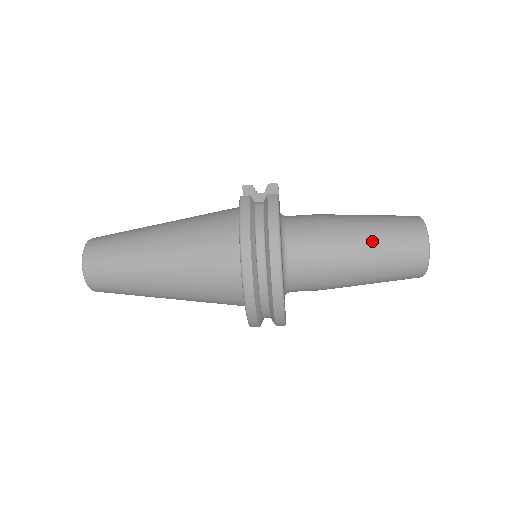
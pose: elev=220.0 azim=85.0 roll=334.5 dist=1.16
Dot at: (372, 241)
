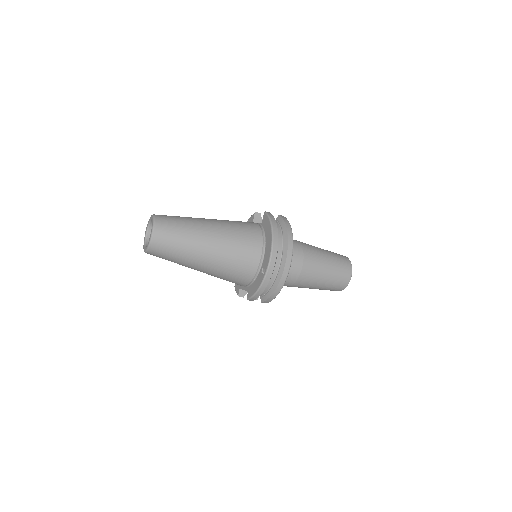
Dot at: (327, 257)
